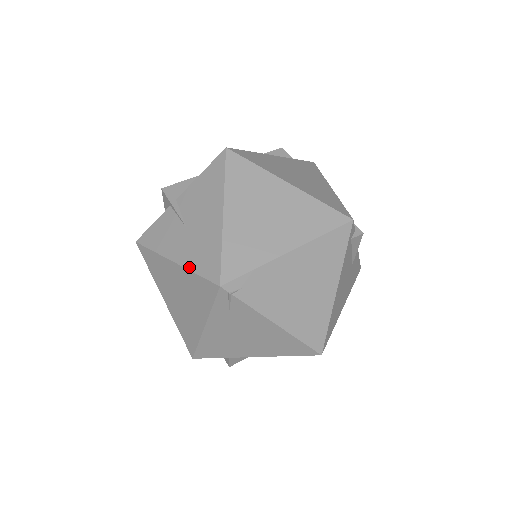
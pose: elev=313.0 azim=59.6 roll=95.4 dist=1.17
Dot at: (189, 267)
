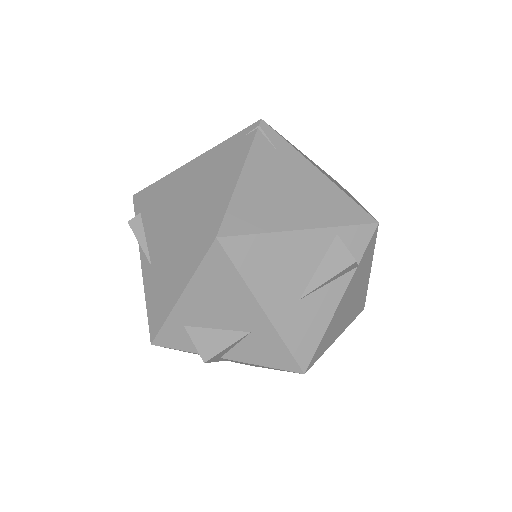
Dot at: occluded
